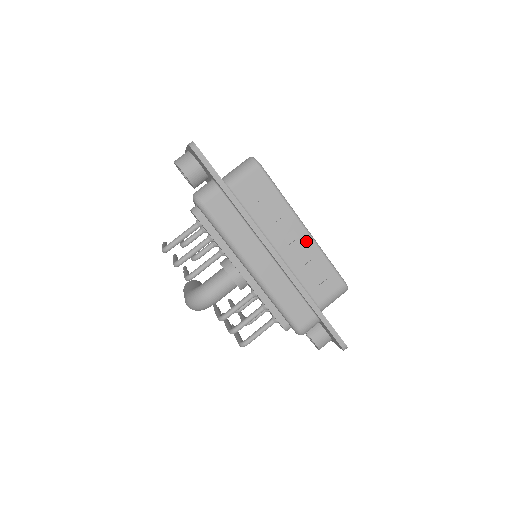
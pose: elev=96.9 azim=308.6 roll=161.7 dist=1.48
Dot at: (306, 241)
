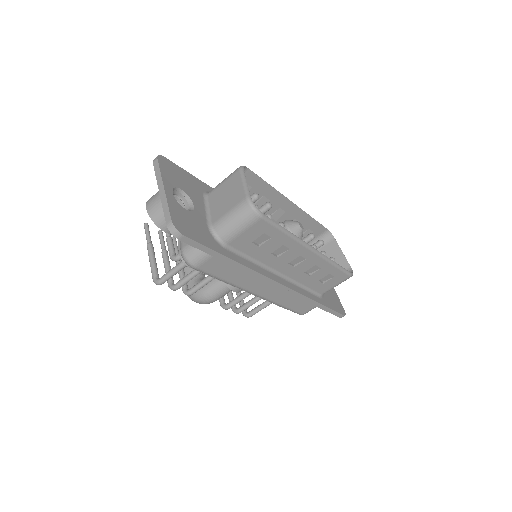
Dot at: (314, 260)
